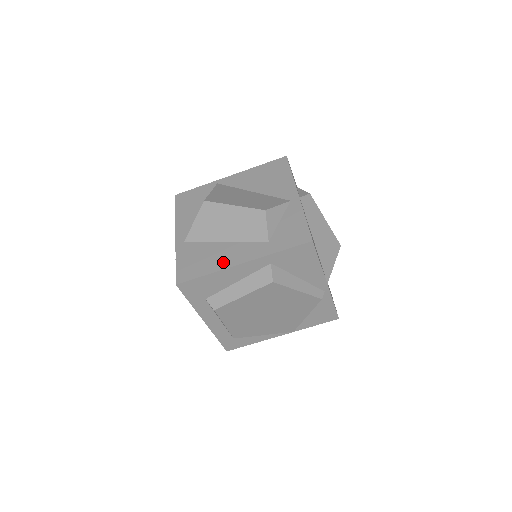
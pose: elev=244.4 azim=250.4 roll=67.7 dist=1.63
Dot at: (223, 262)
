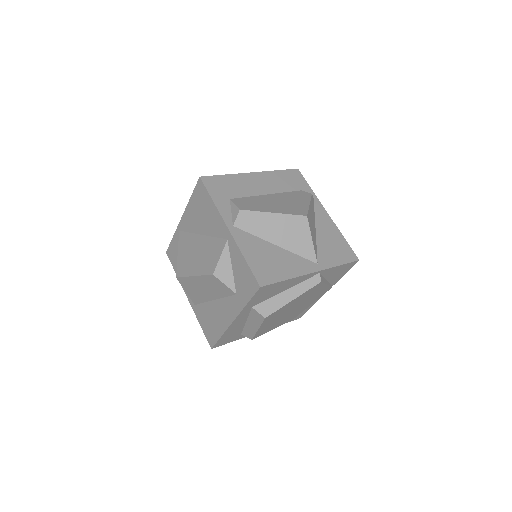
Dot at: (223, 322)
